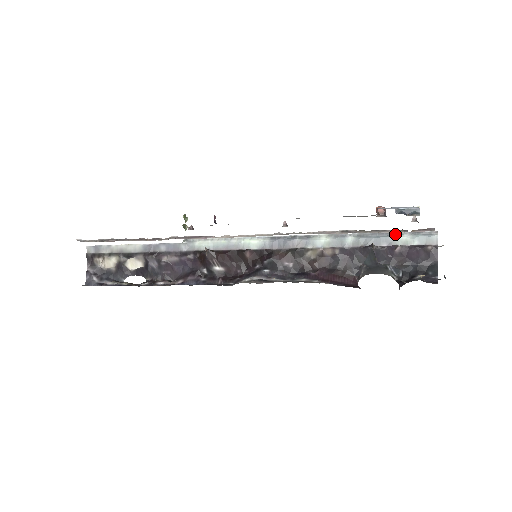
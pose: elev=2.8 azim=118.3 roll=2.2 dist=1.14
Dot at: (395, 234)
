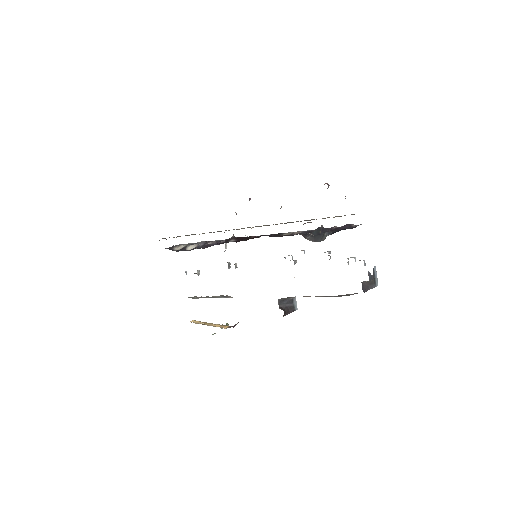
Dot at: occluded
